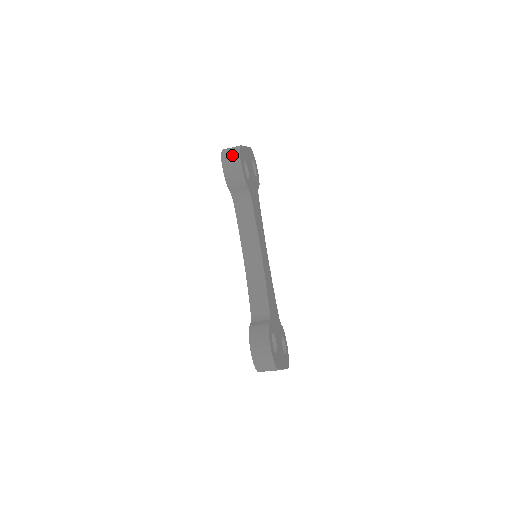
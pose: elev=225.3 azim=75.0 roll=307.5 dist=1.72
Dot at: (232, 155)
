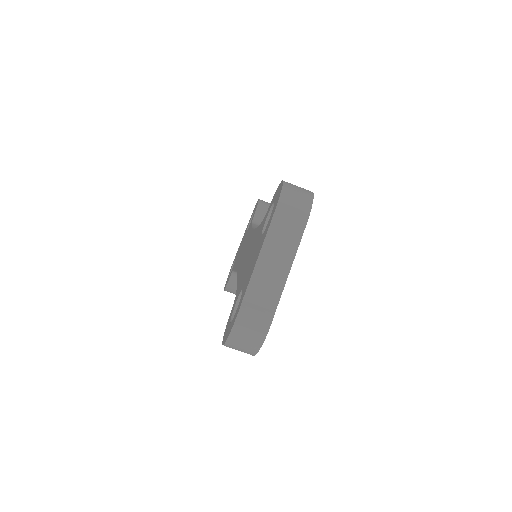
Dot at: occluded
